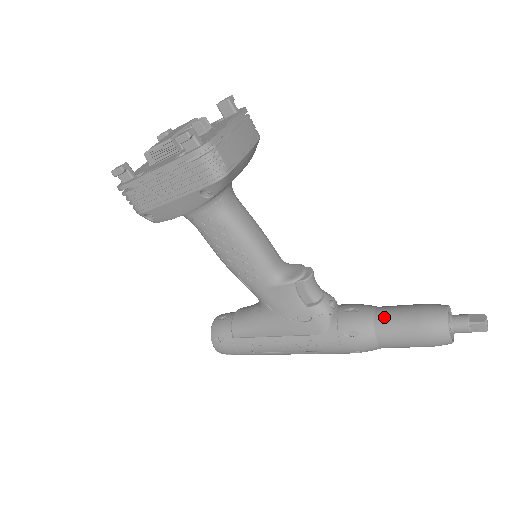
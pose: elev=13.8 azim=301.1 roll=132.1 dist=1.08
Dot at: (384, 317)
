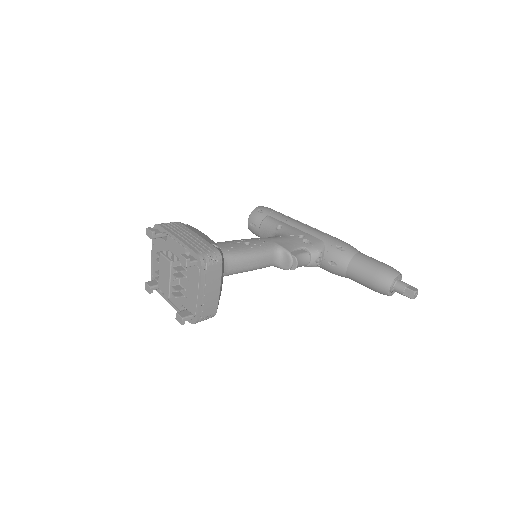
Dot at: (352, 276)
